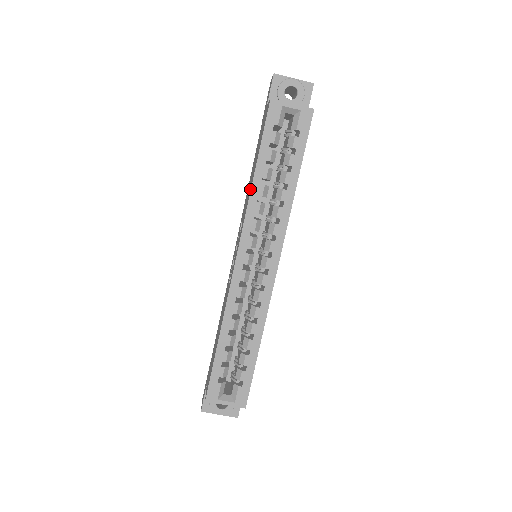
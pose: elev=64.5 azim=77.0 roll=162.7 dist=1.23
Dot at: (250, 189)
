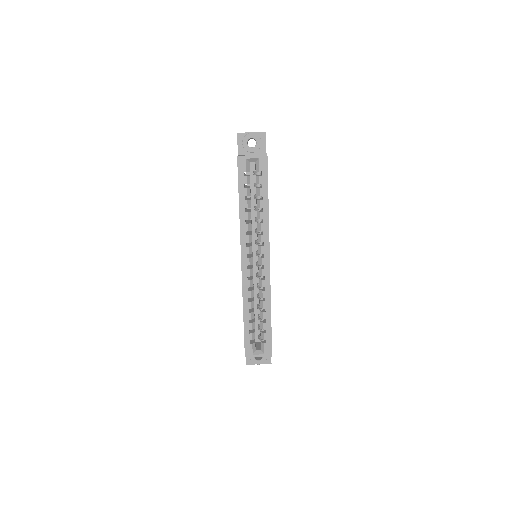
Dot at: (239, 216)
